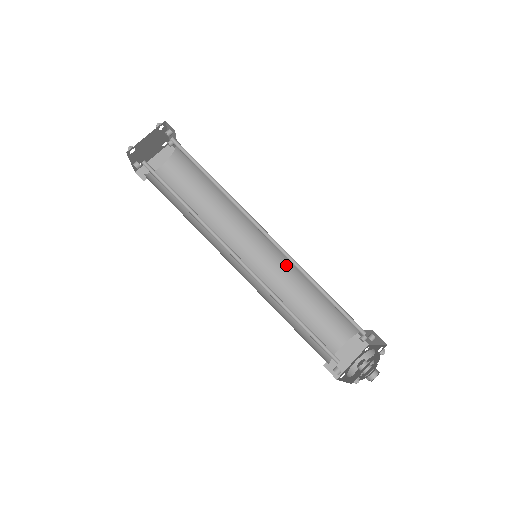
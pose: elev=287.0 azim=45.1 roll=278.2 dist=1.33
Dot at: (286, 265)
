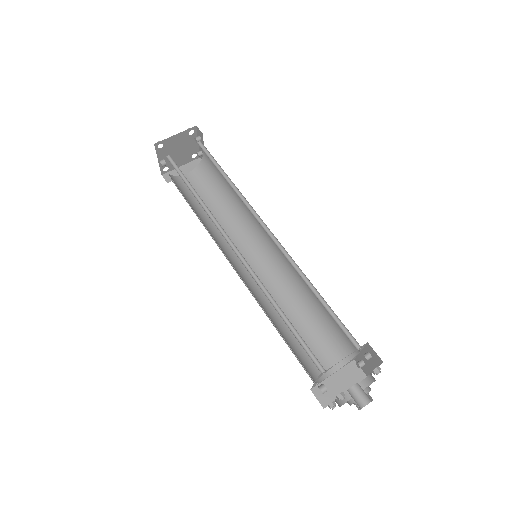
Dot at: (287, 274)
